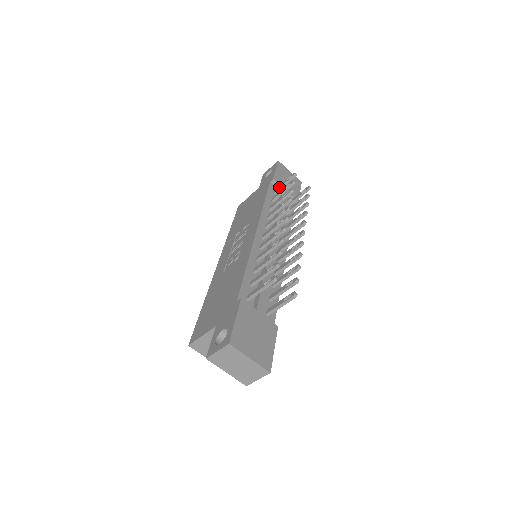
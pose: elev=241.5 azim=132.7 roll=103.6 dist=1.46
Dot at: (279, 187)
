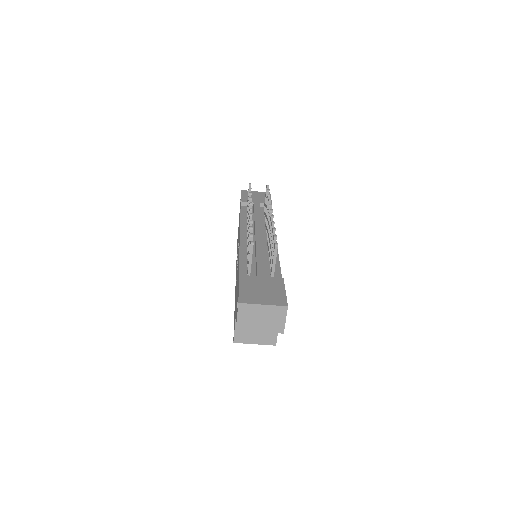
Dot at: (247, 202)
